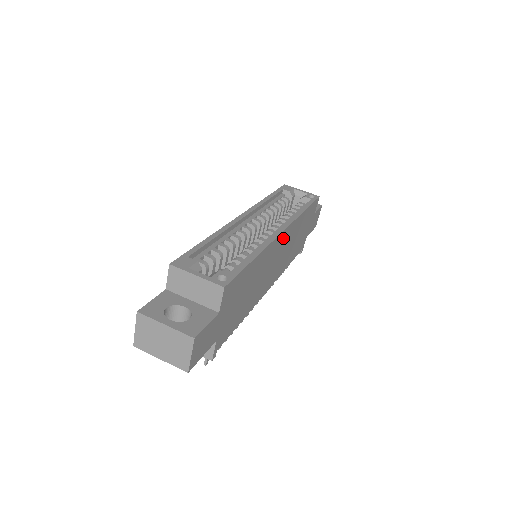
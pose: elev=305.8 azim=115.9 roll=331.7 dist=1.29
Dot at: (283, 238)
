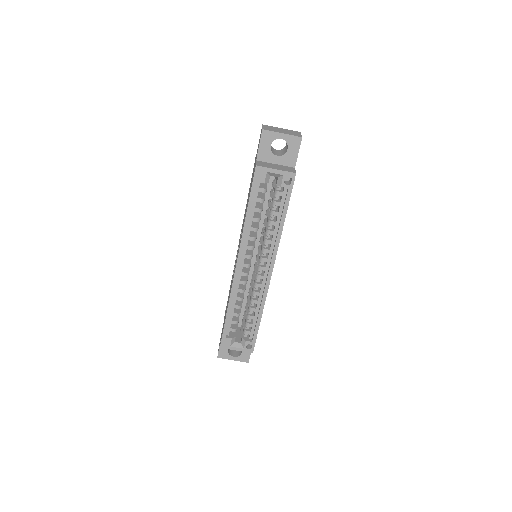
Dot at: occluded
